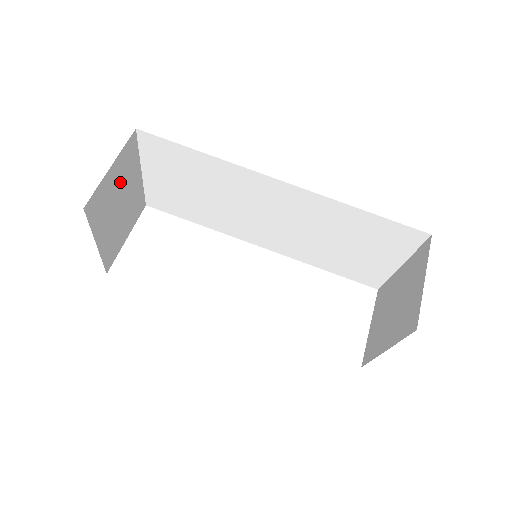
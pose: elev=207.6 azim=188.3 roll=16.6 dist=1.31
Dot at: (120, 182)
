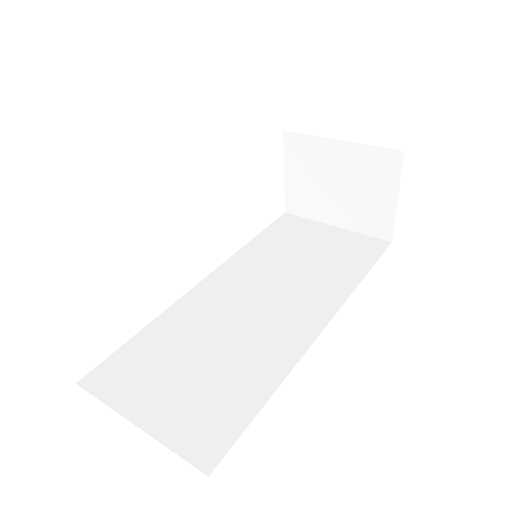
Dot at: occluded
